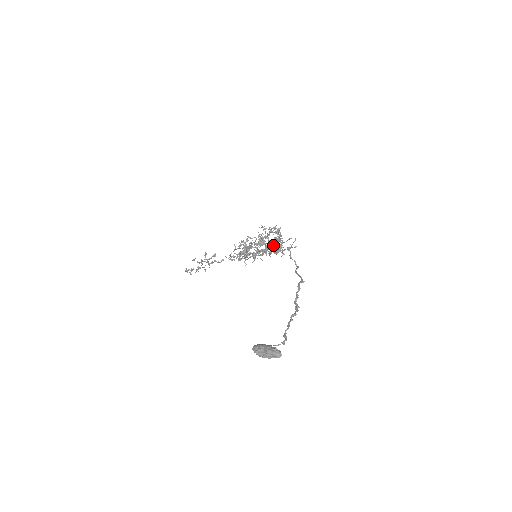
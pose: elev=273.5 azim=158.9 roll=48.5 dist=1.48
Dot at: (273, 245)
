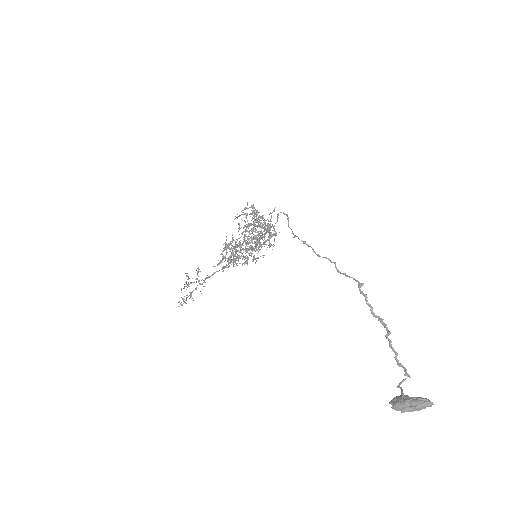
Dot at: occluded
